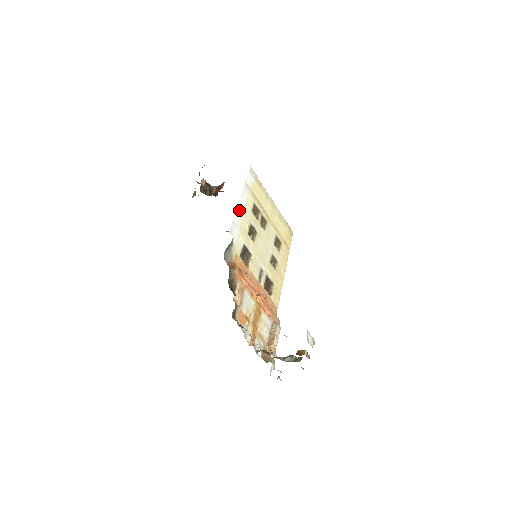
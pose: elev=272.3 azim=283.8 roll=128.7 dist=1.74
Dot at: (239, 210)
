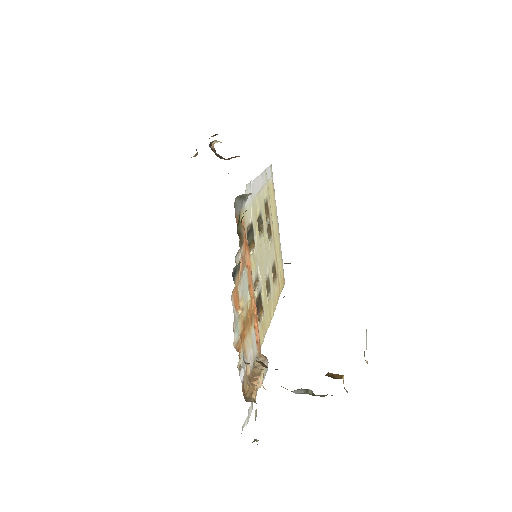
Dot at: (257, 182)
